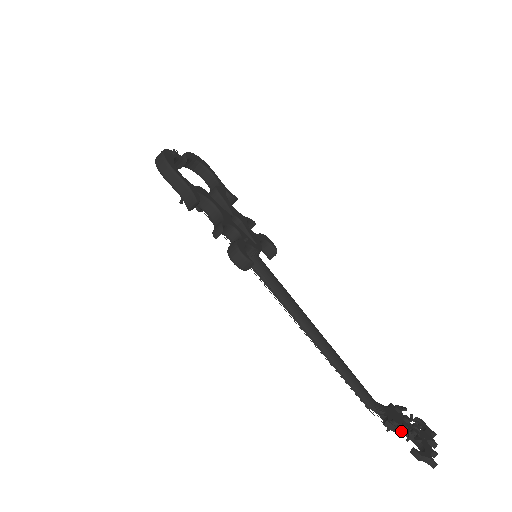
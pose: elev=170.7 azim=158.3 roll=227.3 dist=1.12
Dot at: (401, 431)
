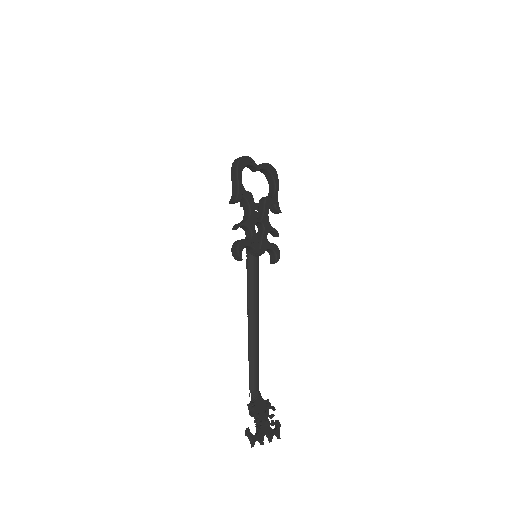
Dot at: (251, 414)
